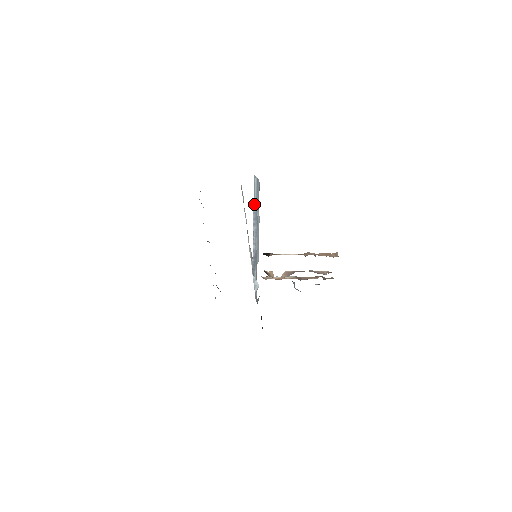
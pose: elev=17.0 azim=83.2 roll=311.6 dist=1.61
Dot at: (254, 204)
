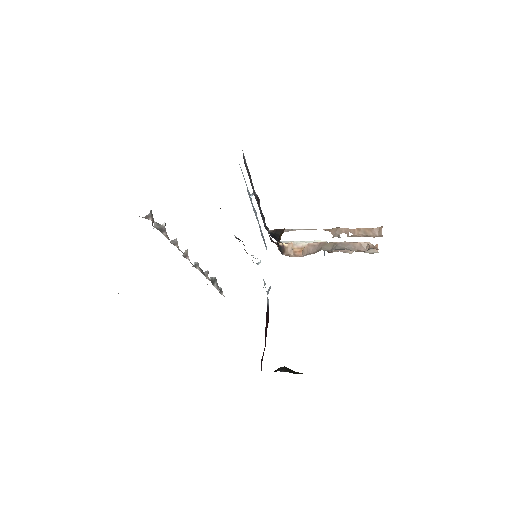
Dot at: occluded
